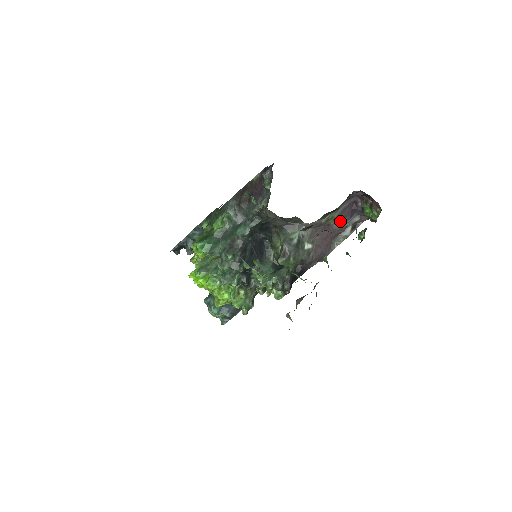
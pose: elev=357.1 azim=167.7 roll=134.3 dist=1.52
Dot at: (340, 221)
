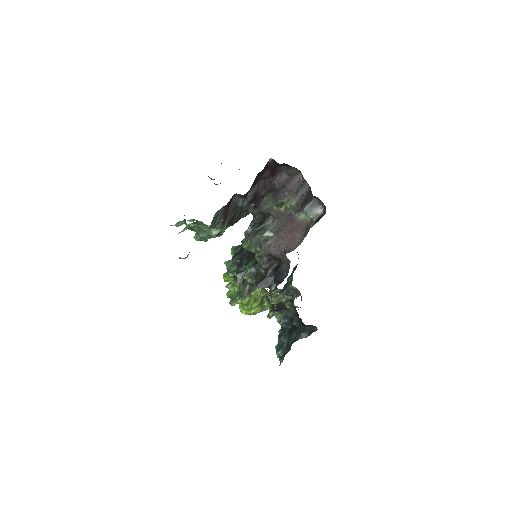
Dot at: (301, 211)
